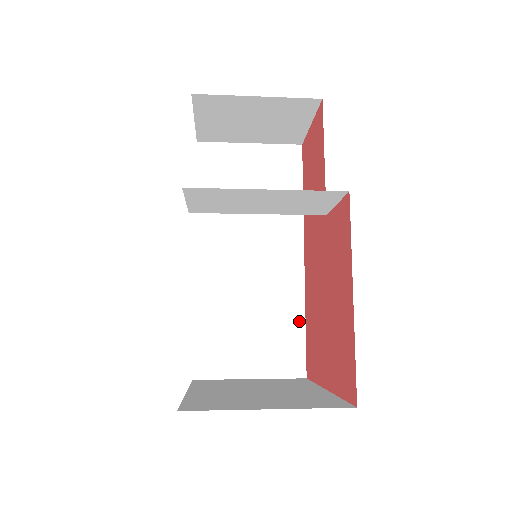
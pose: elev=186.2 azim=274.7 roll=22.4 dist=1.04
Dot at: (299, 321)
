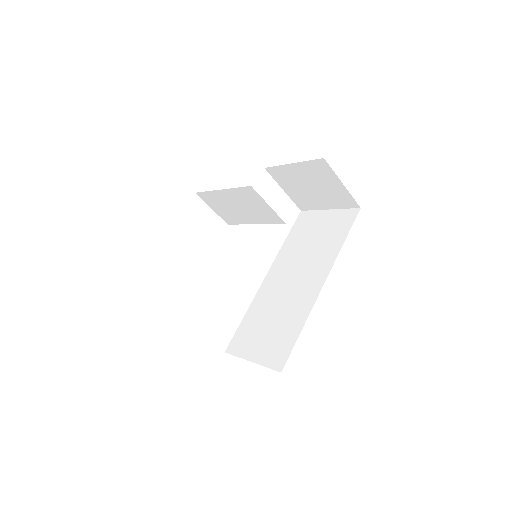
Dot at: (298, 329)
